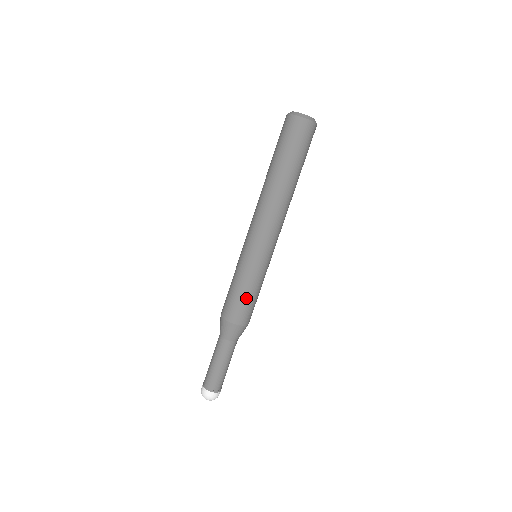
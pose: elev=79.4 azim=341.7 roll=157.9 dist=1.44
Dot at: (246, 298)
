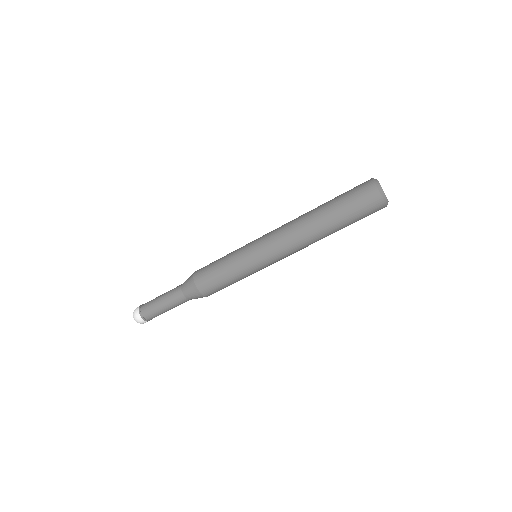
Dot at: (228, 285)
